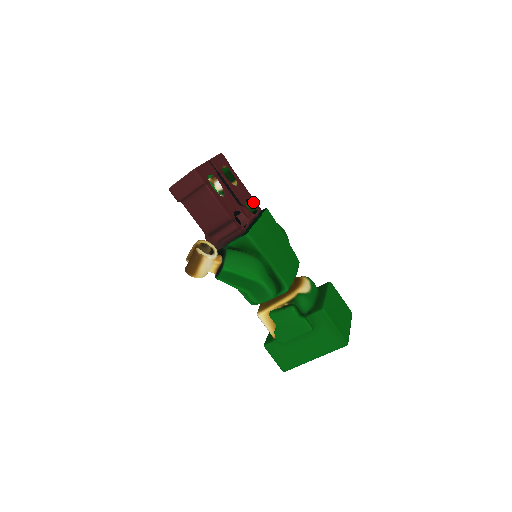
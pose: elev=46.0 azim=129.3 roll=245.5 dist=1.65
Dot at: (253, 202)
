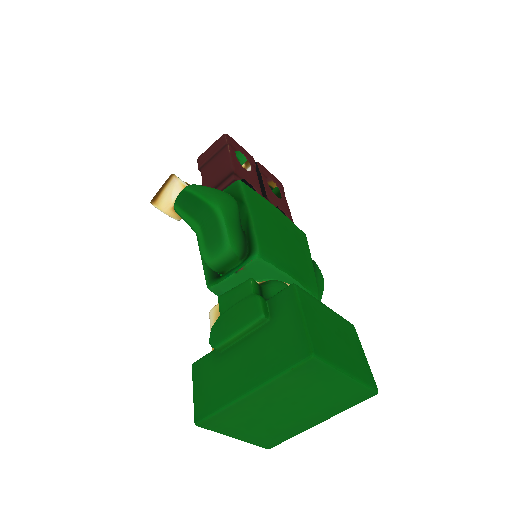
Dot at: occluded
